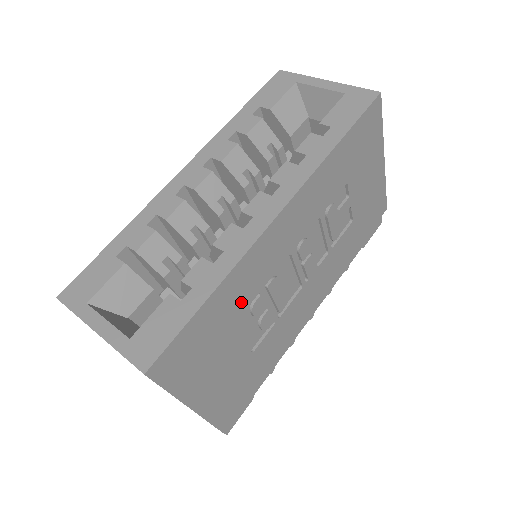
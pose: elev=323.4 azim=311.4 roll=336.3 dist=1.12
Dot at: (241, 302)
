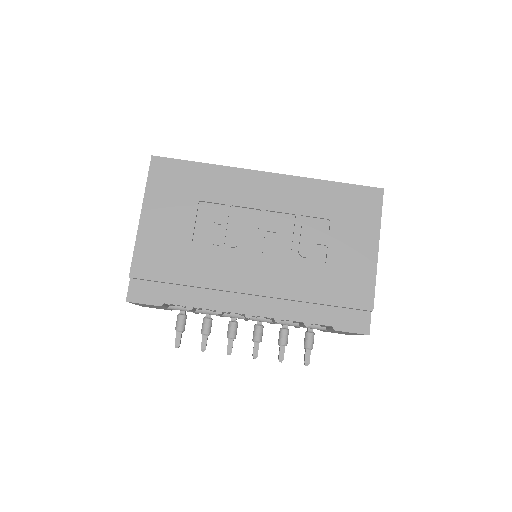
Dot at: (214, 193)
